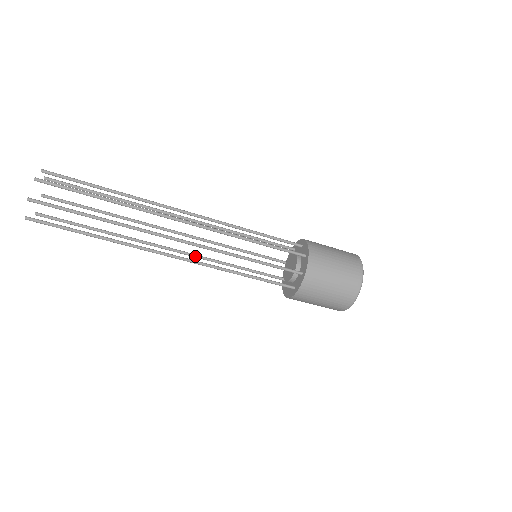
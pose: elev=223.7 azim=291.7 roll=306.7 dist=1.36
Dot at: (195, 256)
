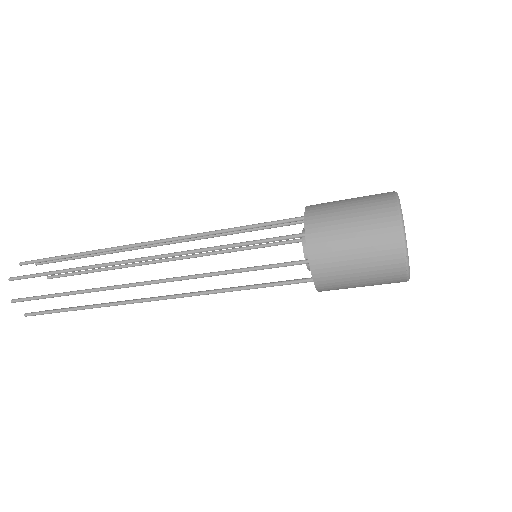
Dot at: occluded
